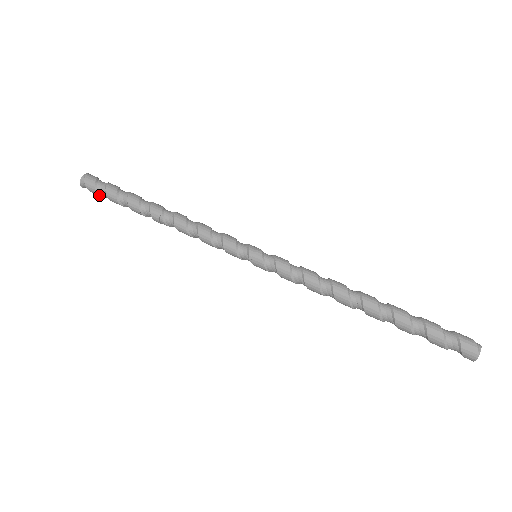
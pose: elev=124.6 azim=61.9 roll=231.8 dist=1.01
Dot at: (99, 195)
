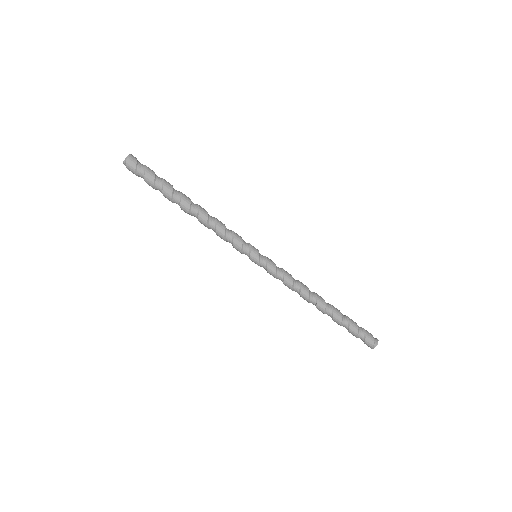
Dot at: occluded
